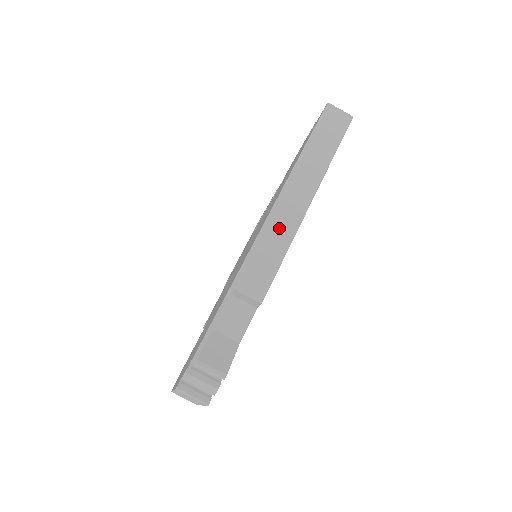
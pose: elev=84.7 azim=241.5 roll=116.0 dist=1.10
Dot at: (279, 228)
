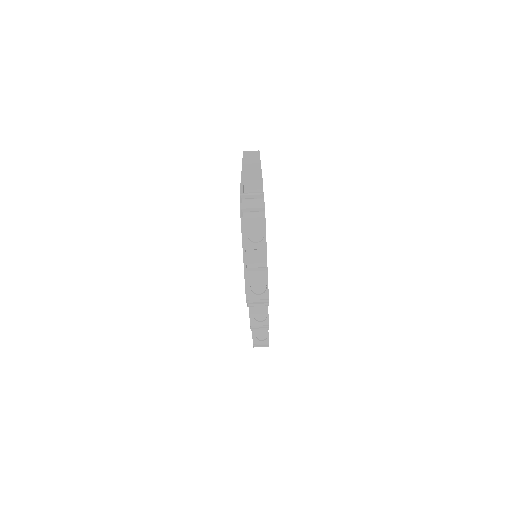
Dot at: (251, 169)
